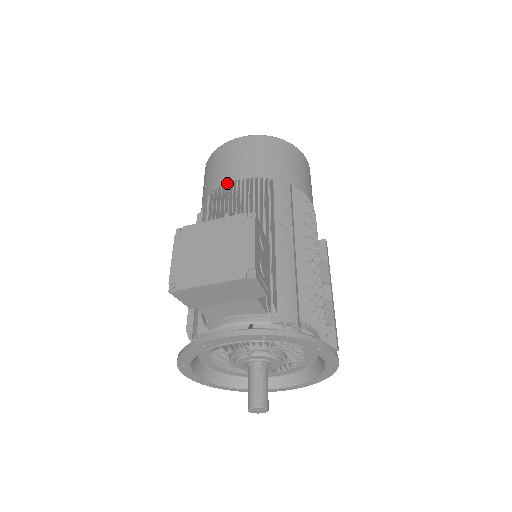
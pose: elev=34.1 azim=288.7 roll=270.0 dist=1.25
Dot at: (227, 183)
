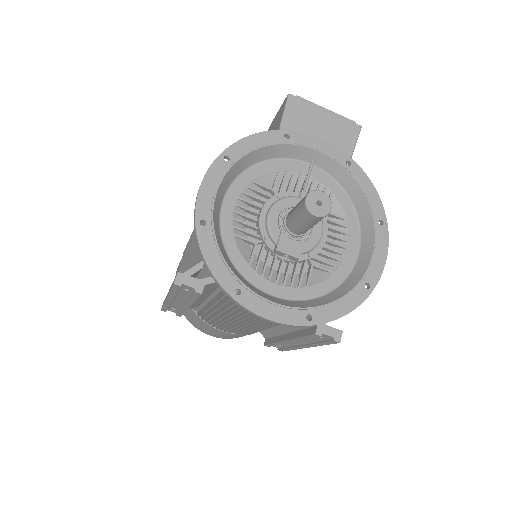
Dot at: occluded
